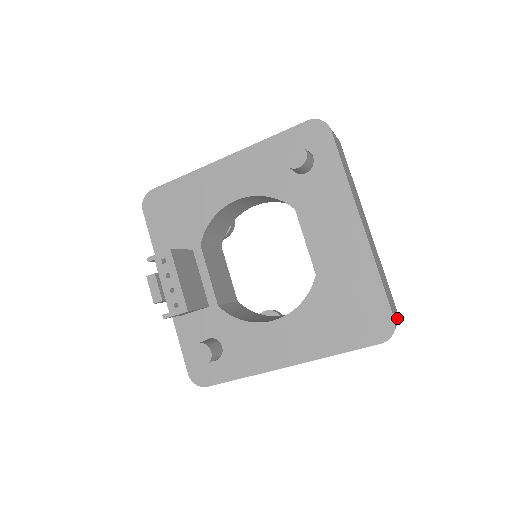
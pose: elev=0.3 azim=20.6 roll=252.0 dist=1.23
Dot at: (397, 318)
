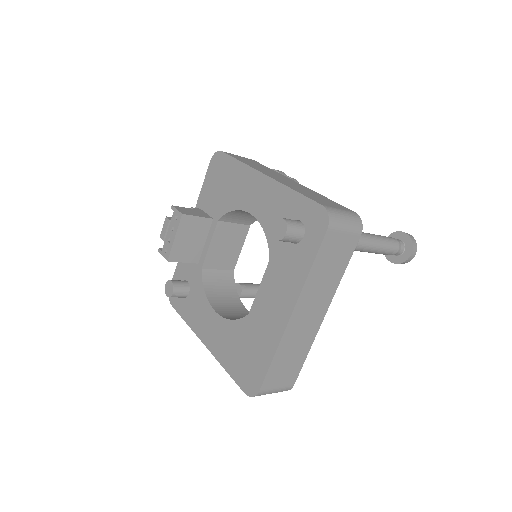
Dot at: (282, 389)
